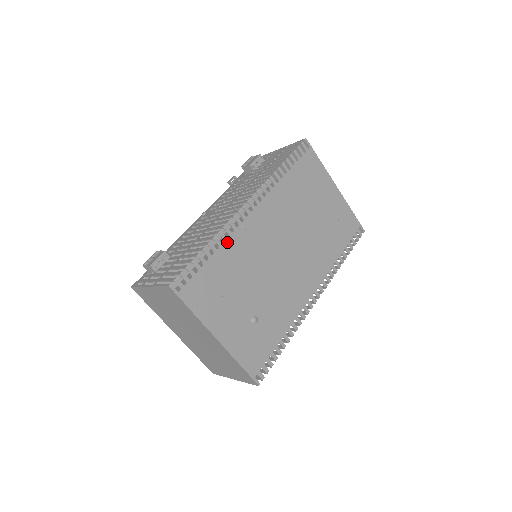
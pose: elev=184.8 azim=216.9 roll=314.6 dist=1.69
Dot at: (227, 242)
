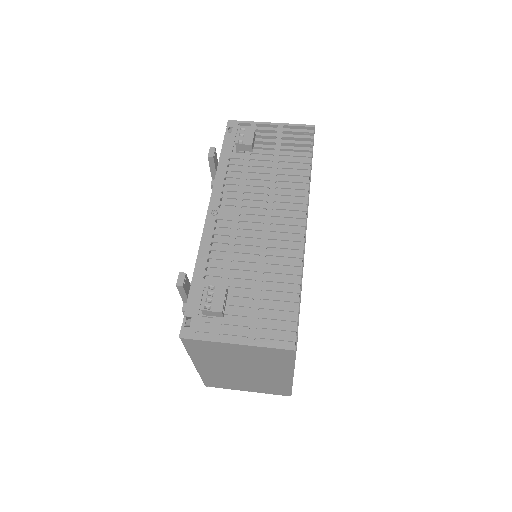
Dot at: occluded
